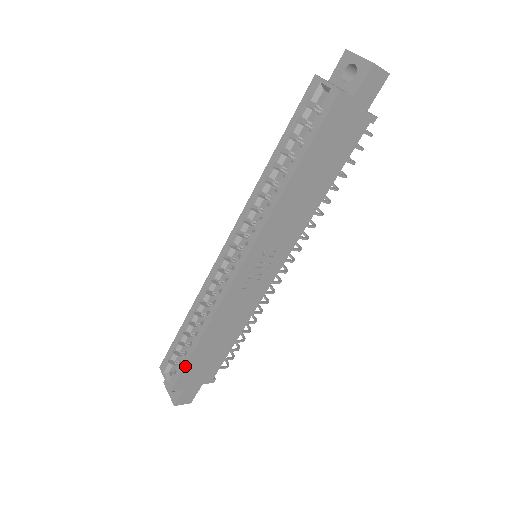
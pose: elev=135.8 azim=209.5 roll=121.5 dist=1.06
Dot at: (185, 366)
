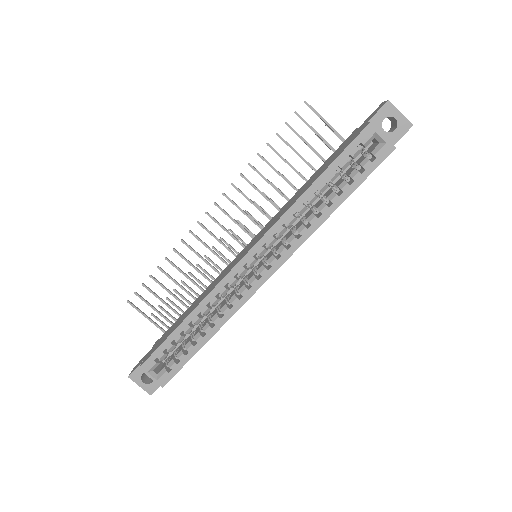
Dot at: occluded
